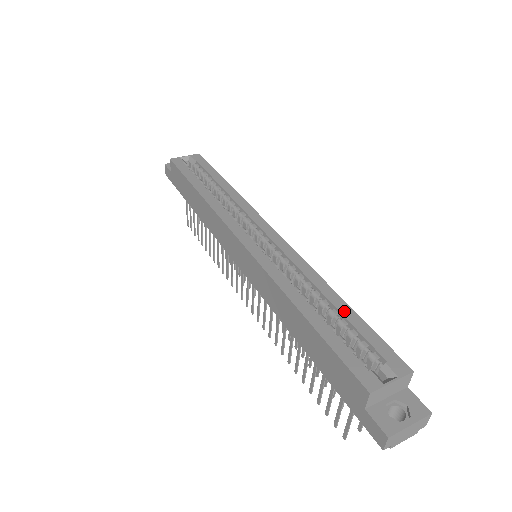
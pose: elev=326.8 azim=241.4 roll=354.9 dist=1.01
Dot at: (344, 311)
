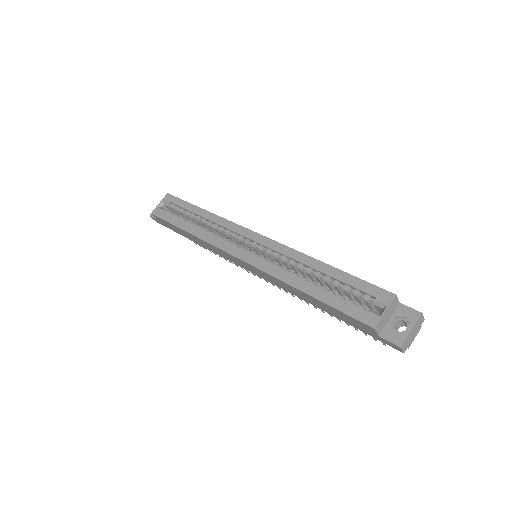
Dot at: (333, 274)
